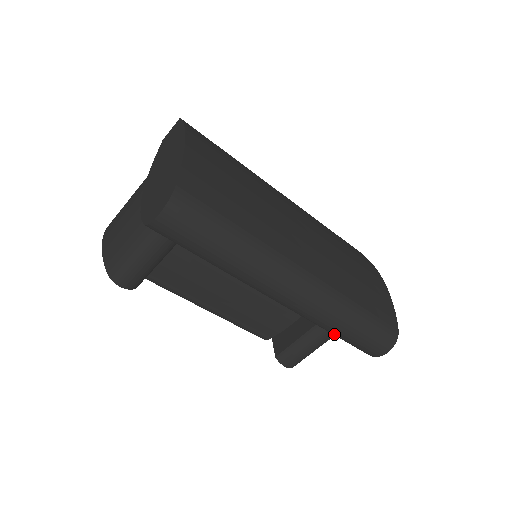
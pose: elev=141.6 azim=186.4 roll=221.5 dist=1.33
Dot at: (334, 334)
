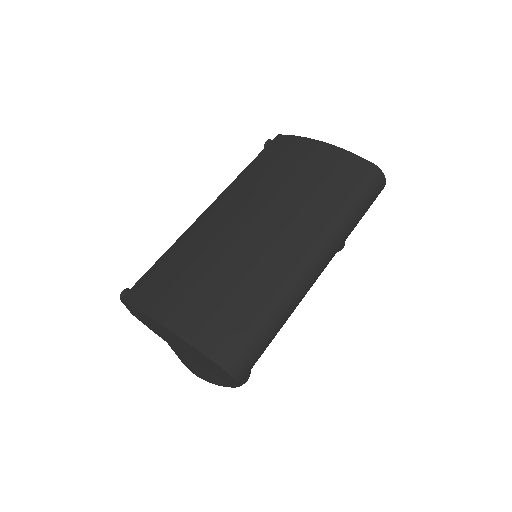
Dot at: occluded
